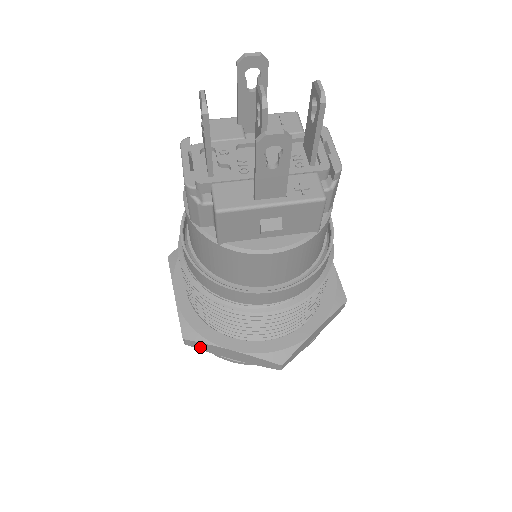
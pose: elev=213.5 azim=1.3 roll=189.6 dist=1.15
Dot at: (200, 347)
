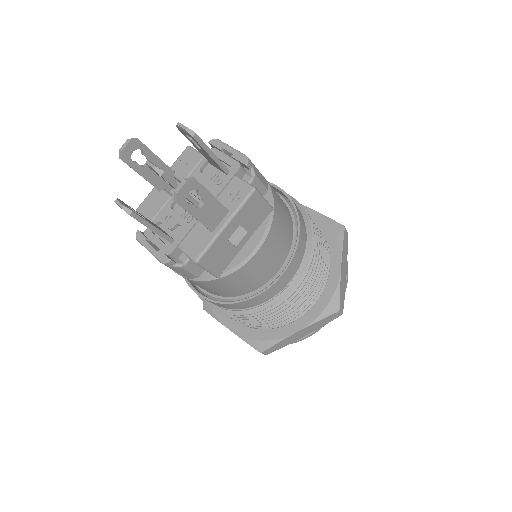
Dot at: (277, 348)
